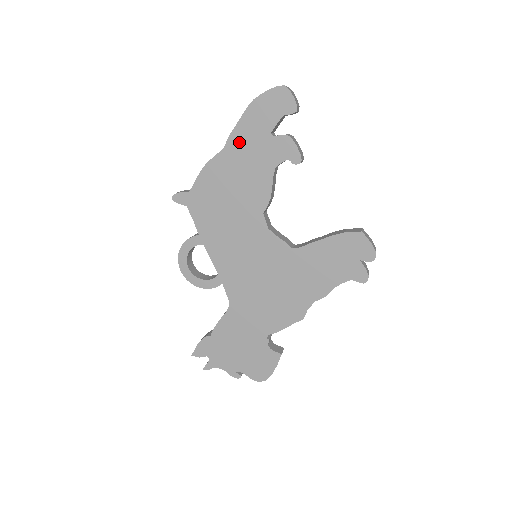
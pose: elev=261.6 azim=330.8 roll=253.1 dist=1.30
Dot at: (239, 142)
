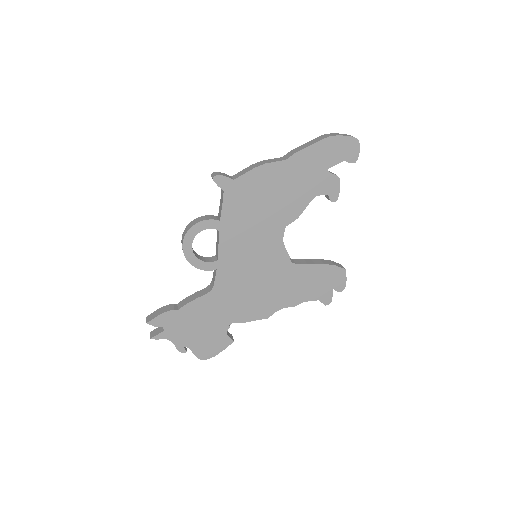
Dot at: (301, 162)
